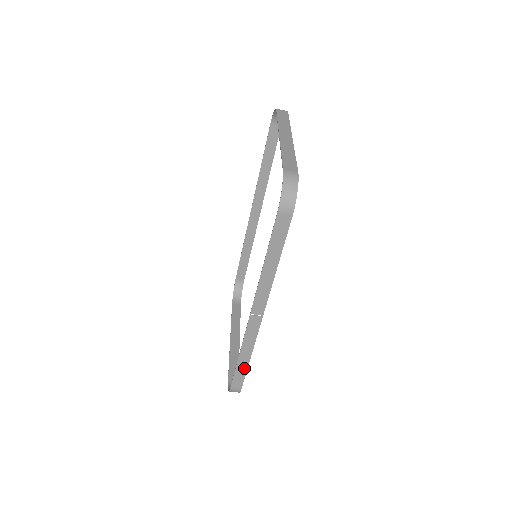
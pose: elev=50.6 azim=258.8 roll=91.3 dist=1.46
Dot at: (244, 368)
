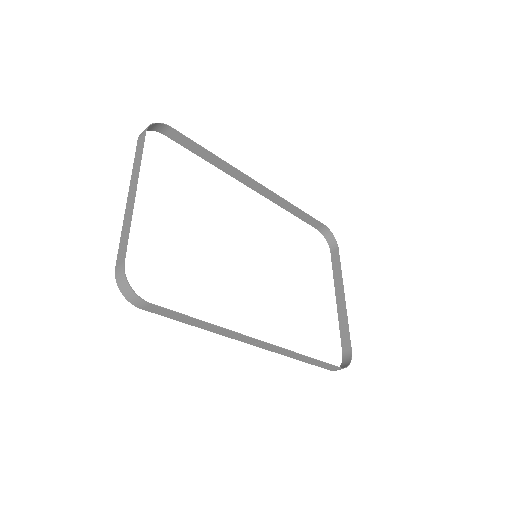
Dot at: (316, 361)
